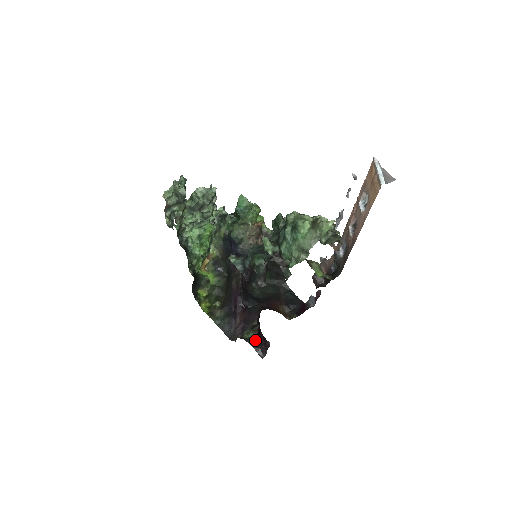
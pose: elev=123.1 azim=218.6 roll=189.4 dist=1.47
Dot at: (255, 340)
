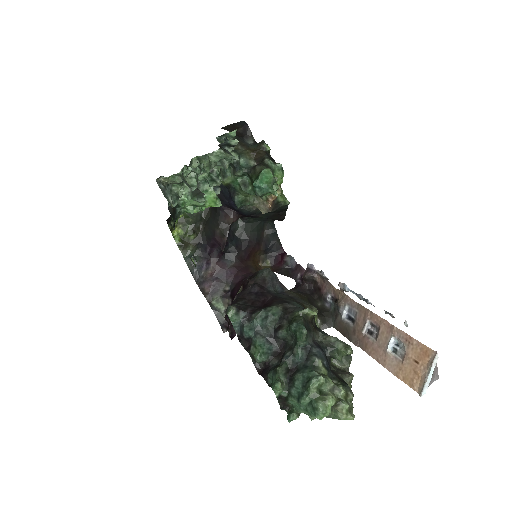
Dot at: (223, 315)
